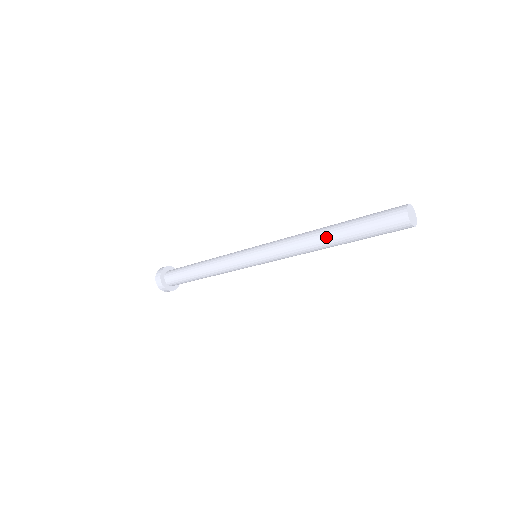
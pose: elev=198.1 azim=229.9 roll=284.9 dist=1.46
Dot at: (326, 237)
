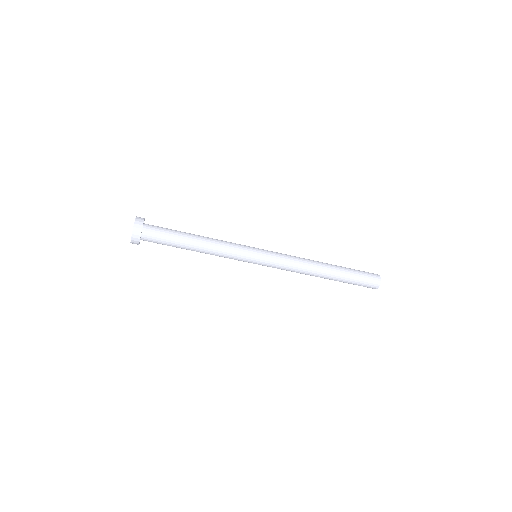
Dot at: (327, 268)
